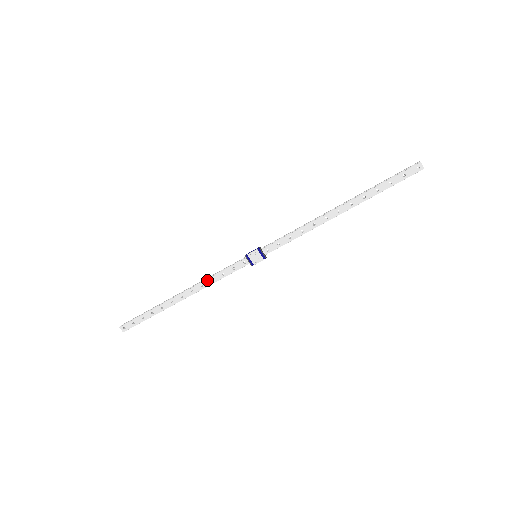
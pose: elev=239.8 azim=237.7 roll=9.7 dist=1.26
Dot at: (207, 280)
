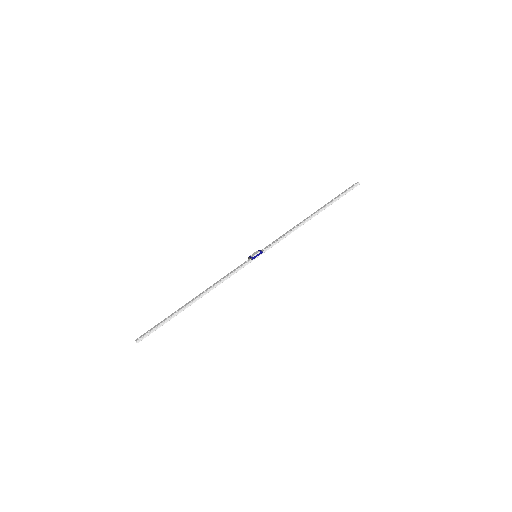
Dot at: (218, 281)
